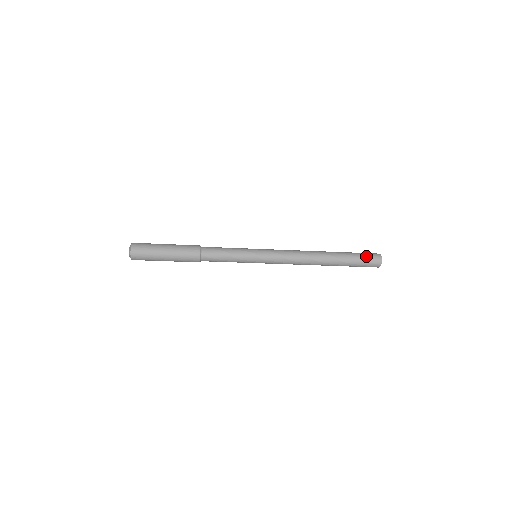
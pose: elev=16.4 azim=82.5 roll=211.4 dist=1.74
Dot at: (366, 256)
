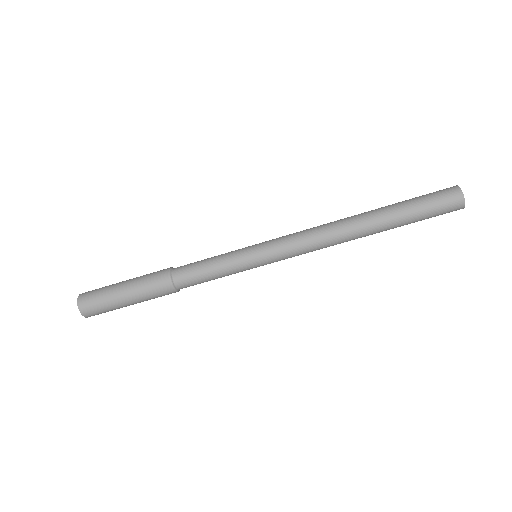
Dot at: (434, 199)
